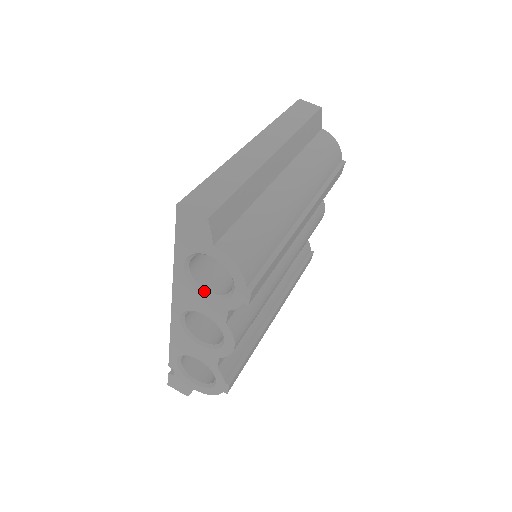
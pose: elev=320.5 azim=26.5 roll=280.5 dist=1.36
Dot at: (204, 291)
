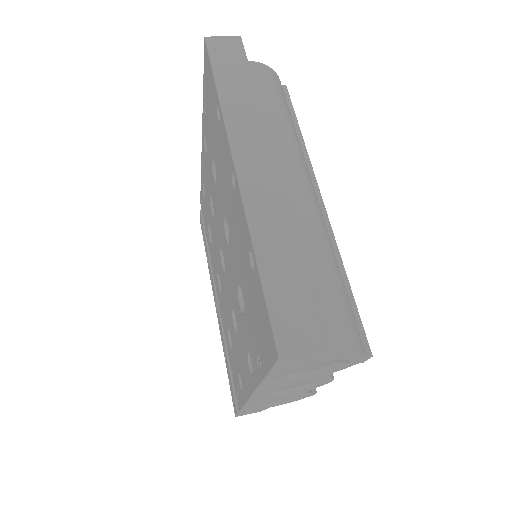
Dot at: (300, 375)
